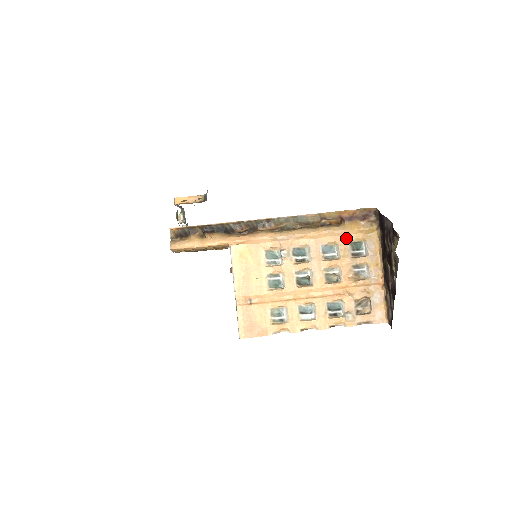
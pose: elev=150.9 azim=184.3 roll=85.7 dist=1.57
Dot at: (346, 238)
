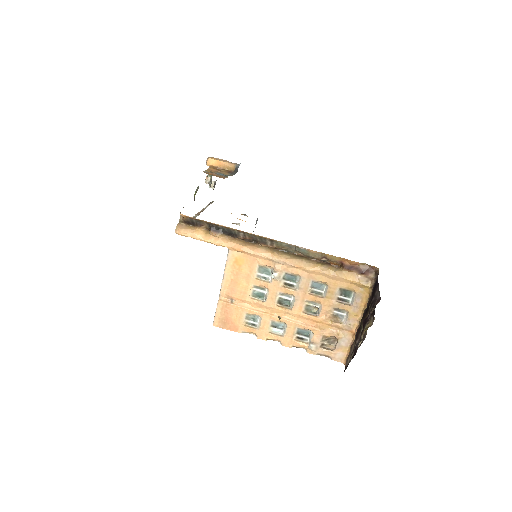
Dot at: (338, 283)
